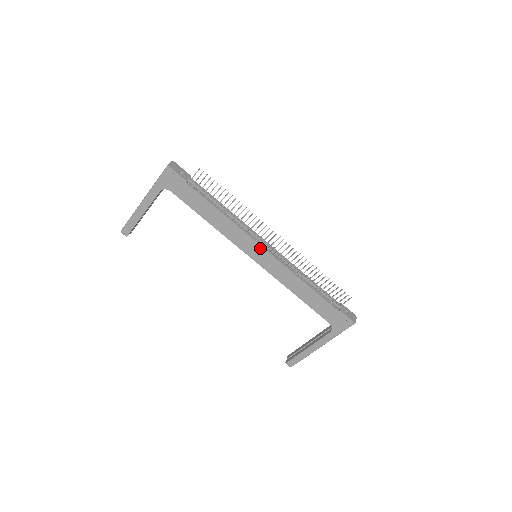
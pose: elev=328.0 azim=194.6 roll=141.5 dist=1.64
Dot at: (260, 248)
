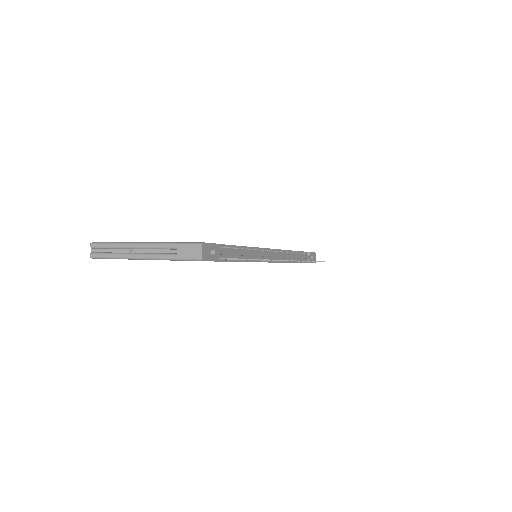
Dot at: (268, 262)
